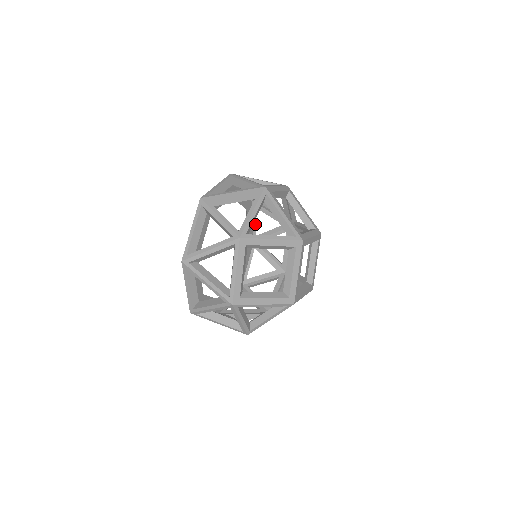
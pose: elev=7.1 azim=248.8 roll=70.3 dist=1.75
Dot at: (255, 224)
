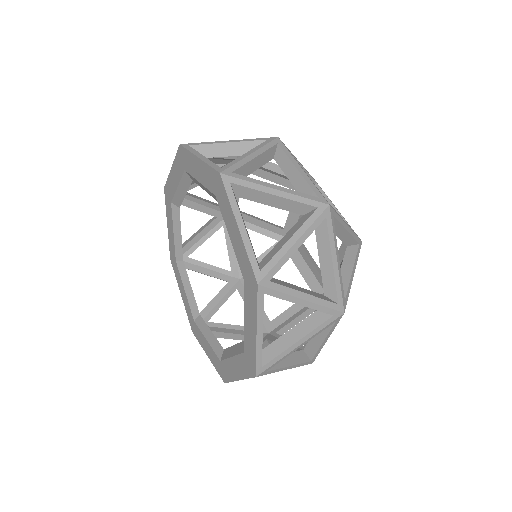
Dot at: occluded
